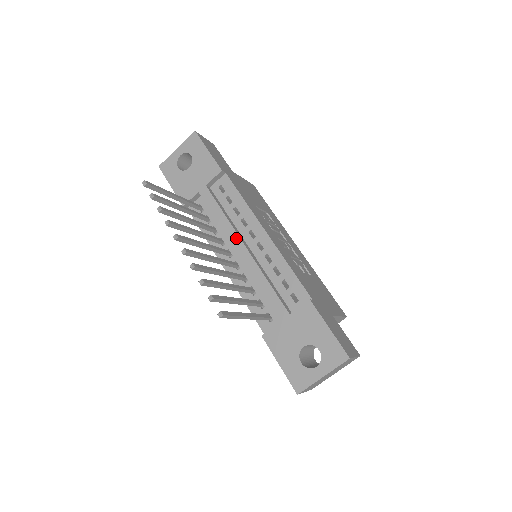
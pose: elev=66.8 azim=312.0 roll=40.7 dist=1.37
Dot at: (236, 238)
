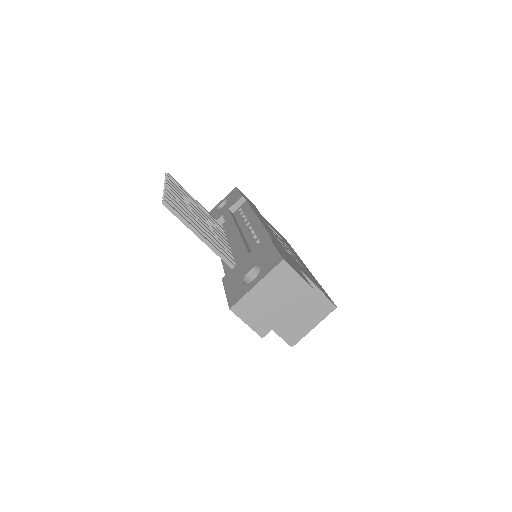
Dot at: (233, 227)
